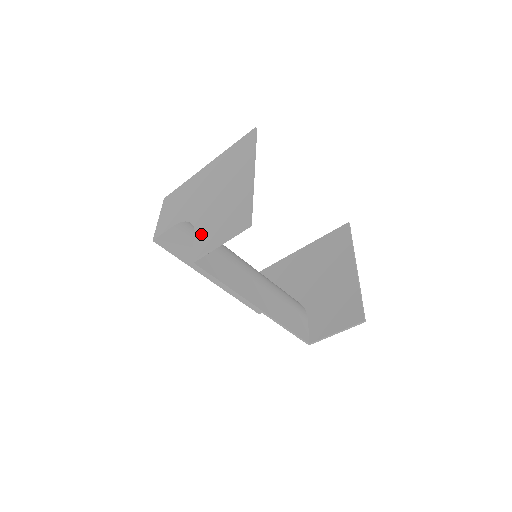
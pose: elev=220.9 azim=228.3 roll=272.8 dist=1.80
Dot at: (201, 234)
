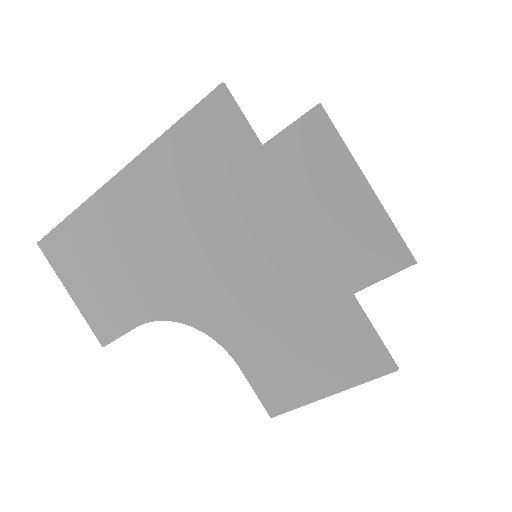
Dot at: (256, 364)
